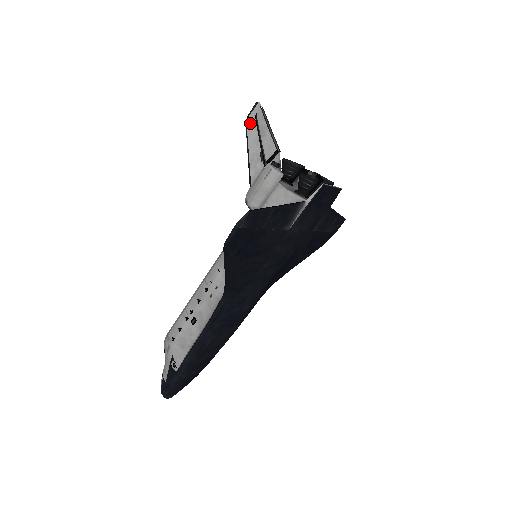
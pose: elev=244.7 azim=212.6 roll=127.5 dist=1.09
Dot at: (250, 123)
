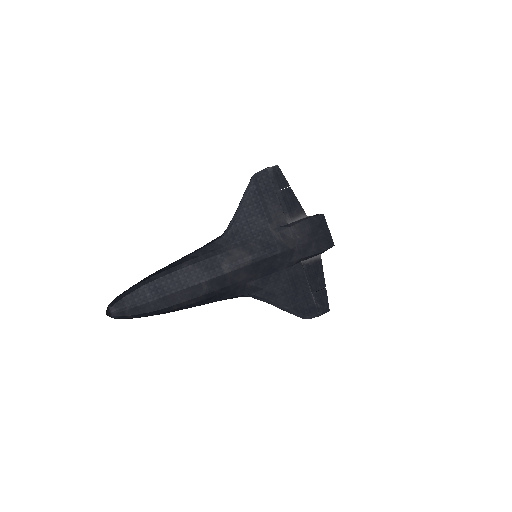
Dot at: occluded
